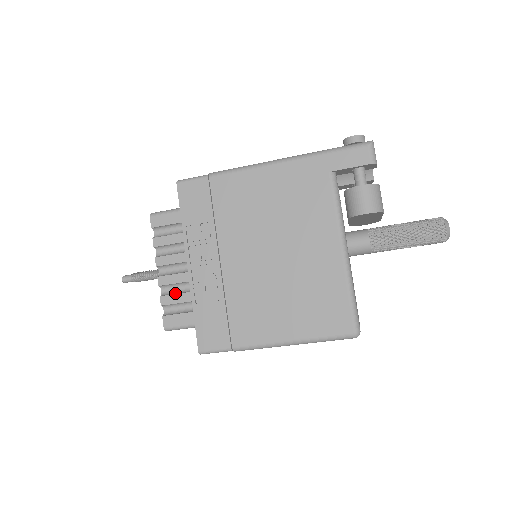
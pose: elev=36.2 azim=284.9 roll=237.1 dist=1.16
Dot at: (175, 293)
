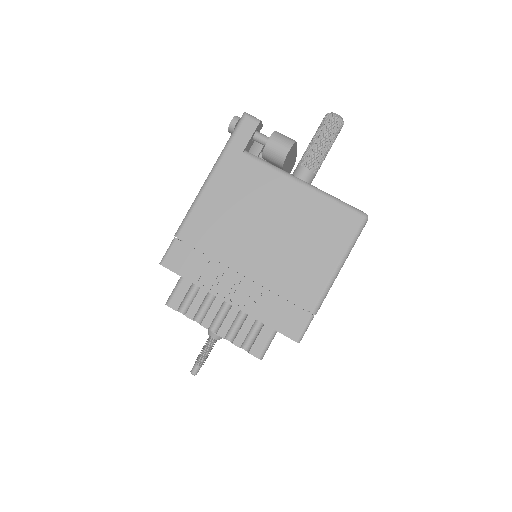
Dot at: (239, 330)
